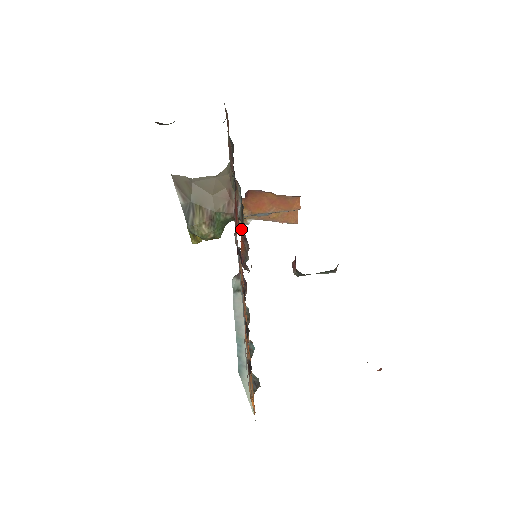
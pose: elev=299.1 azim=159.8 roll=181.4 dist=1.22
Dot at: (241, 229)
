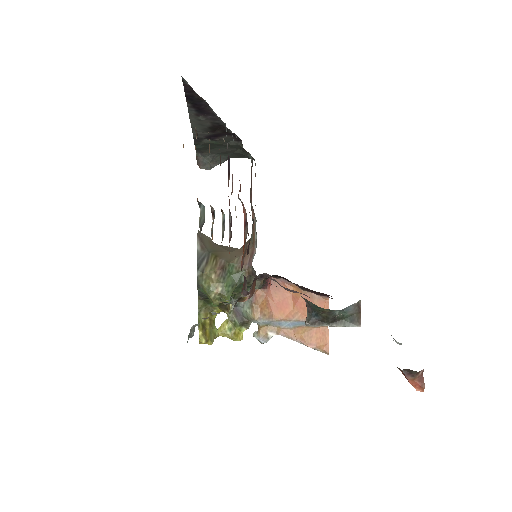
Dot at: (243, 209)
